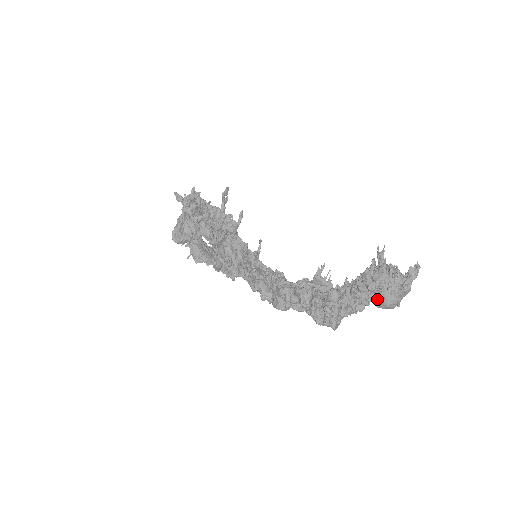
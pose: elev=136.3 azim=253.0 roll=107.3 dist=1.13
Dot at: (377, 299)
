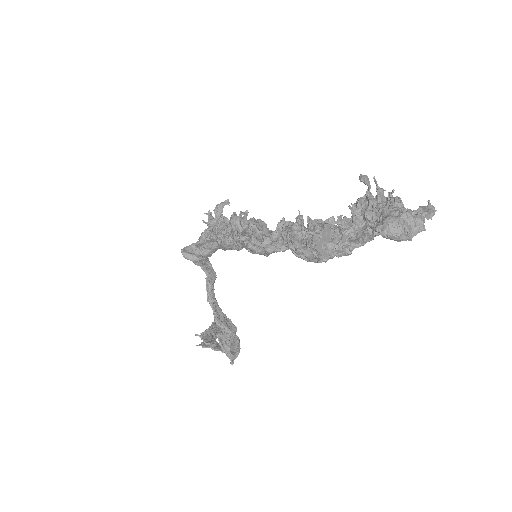
Dot at: (377, 226)
